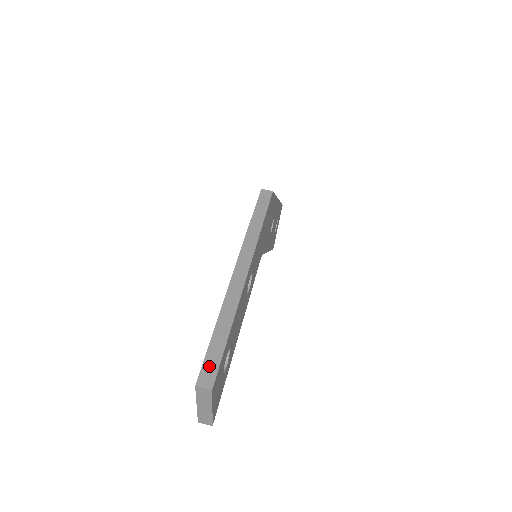
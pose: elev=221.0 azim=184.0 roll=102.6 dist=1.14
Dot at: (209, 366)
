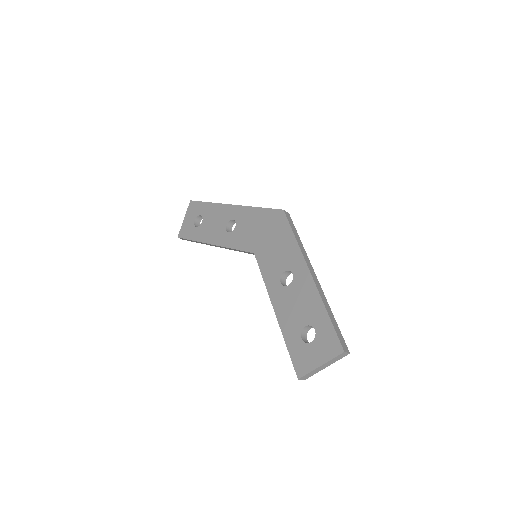
Dot at: (341, 339)
